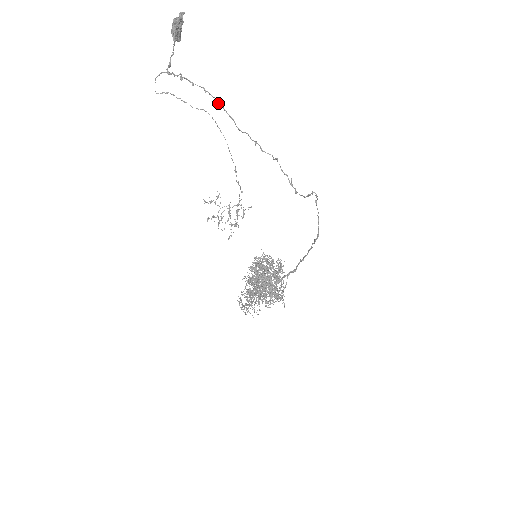
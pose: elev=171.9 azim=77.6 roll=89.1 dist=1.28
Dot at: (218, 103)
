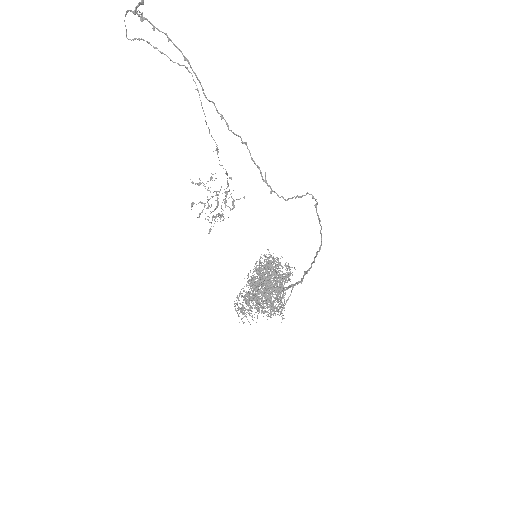
Dot at: occluded
